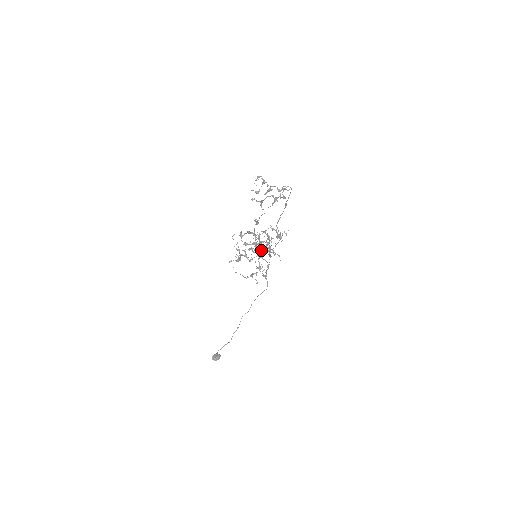
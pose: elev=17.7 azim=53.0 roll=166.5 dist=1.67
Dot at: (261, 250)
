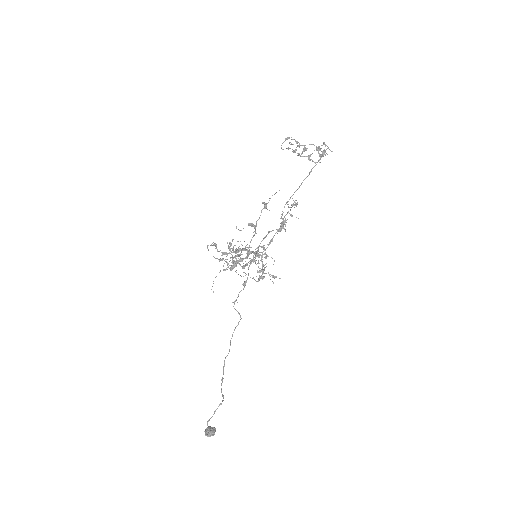
Dot at: (263, 246)
